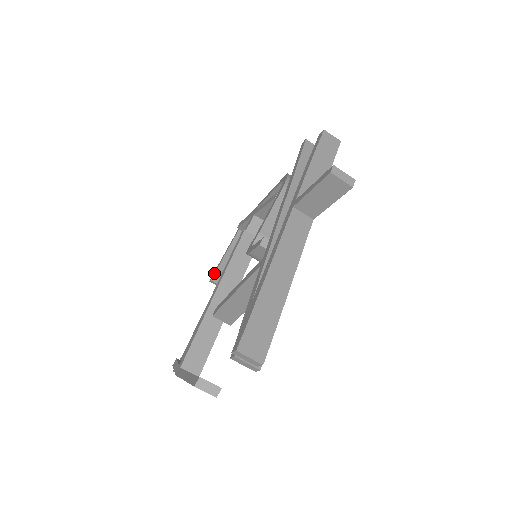
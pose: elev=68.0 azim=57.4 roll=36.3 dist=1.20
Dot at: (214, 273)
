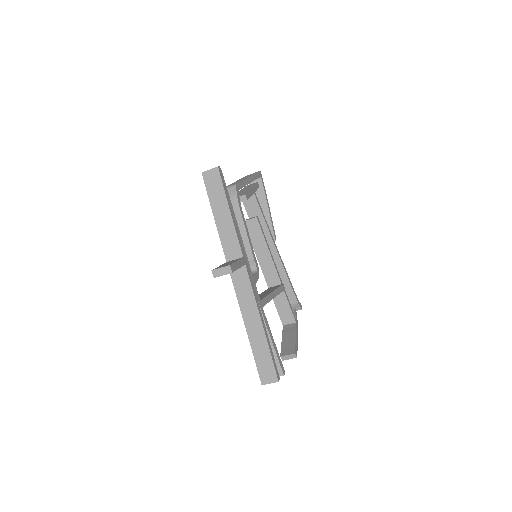
Dot at: occluded
